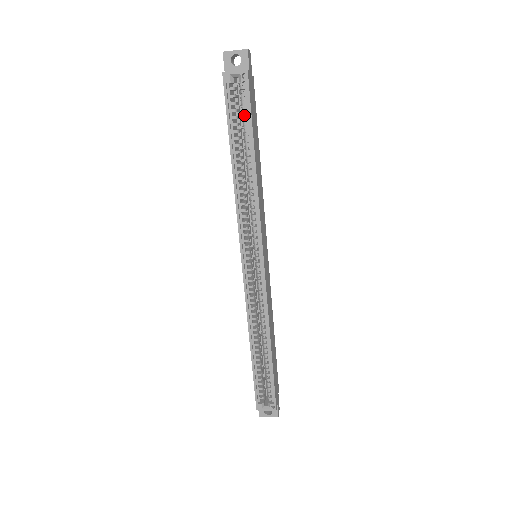
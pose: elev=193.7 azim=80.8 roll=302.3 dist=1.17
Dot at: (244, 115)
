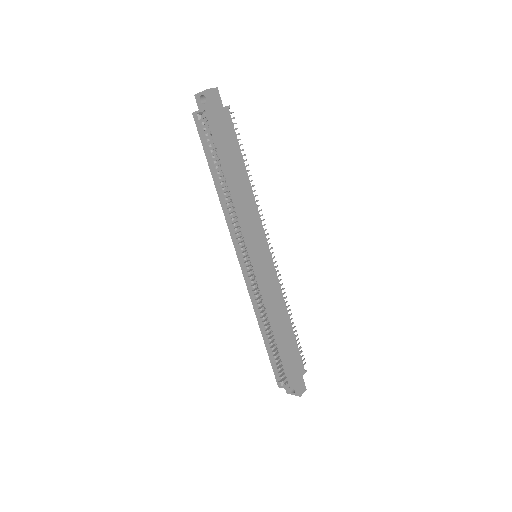
Dot at: (214, 143)
